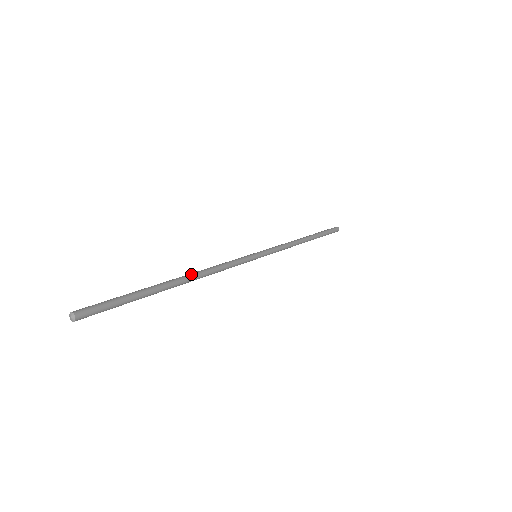
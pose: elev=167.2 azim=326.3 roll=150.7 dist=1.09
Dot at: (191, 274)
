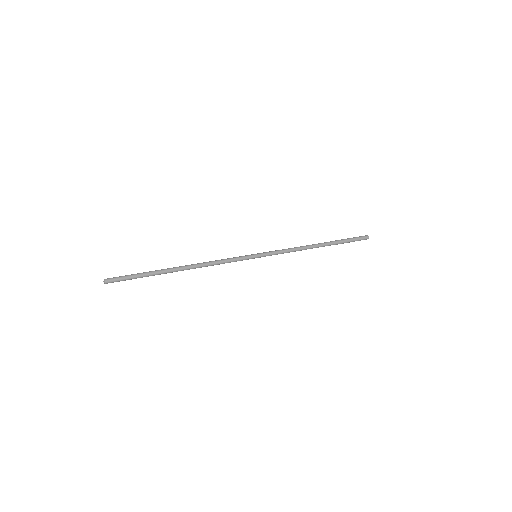
Dot at: (190, 265)
